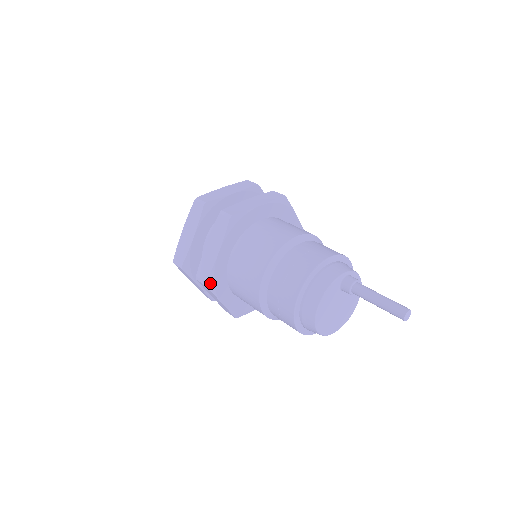
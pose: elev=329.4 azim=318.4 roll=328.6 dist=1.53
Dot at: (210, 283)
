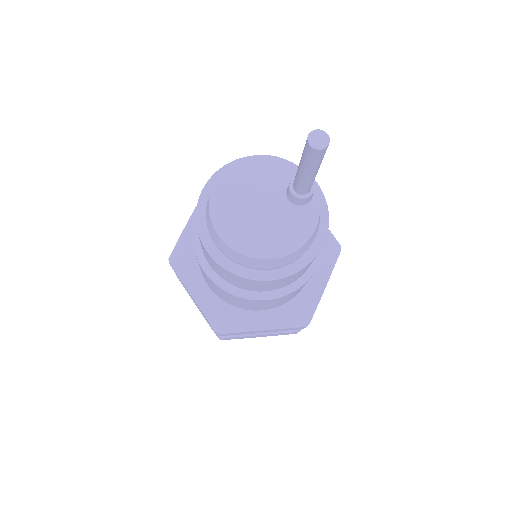
Dot at: occluded
